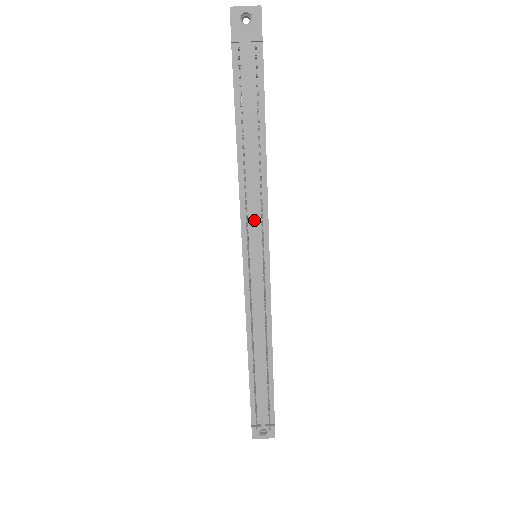
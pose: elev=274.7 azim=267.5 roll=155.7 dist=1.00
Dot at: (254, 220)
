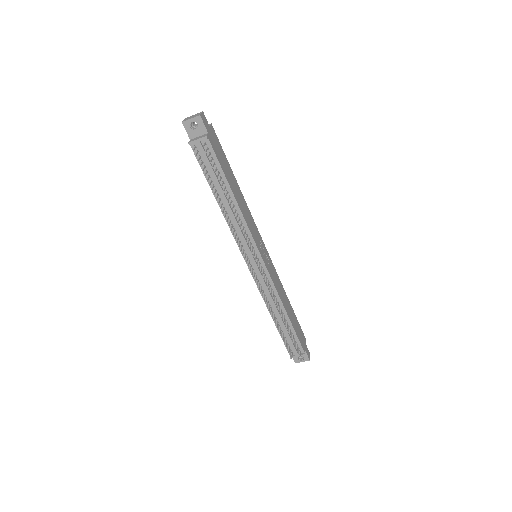
Dot at: (243, 240)
